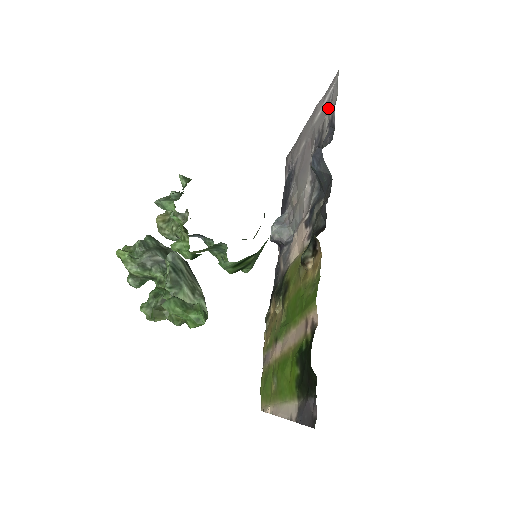
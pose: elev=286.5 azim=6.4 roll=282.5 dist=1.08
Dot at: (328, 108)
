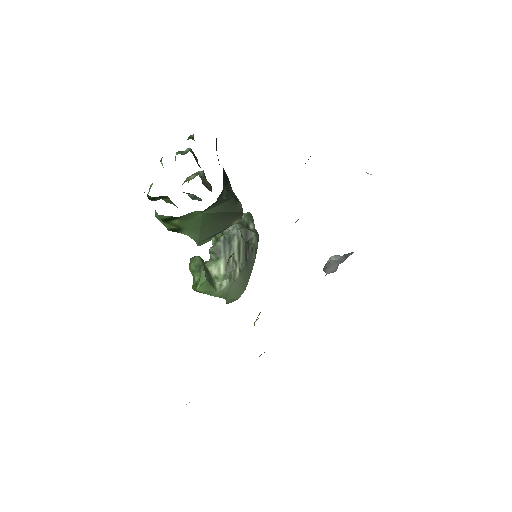
Dot at: occluded
